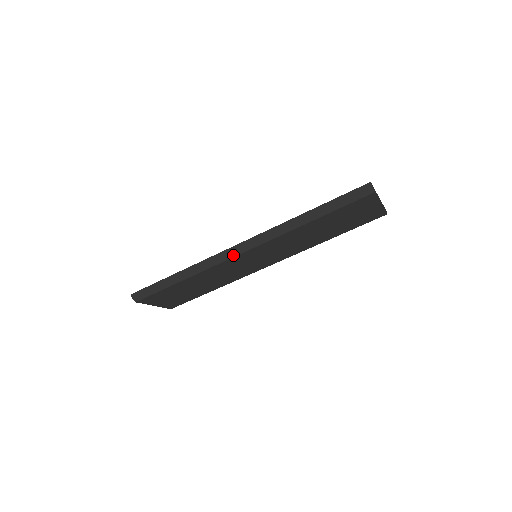
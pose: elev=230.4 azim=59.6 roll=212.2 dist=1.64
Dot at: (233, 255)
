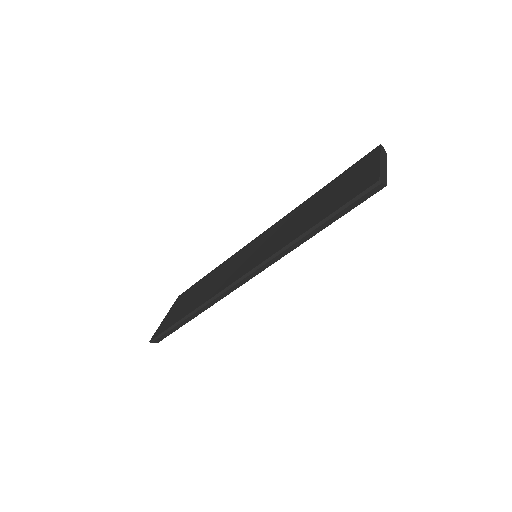
Dot at: (240, 285)
